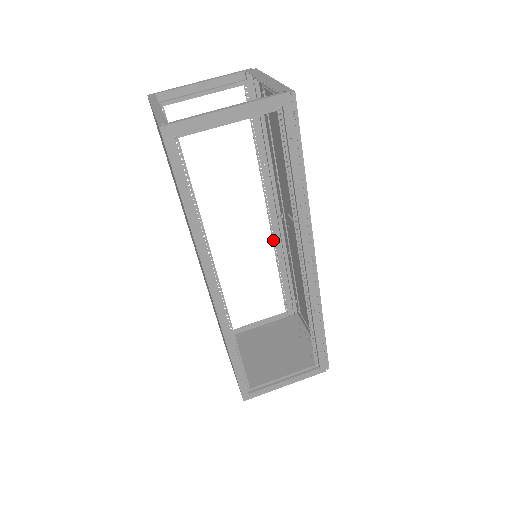
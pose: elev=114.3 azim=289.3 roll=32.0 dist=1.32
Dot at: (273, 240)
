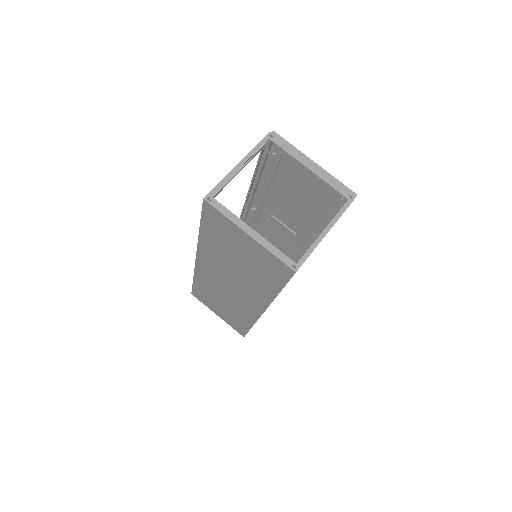
Dot at: occluded
